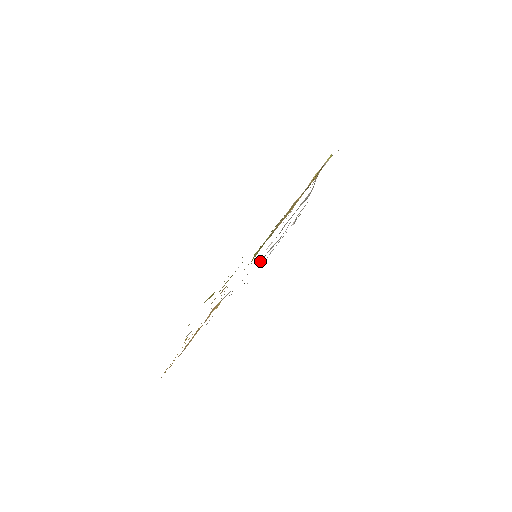
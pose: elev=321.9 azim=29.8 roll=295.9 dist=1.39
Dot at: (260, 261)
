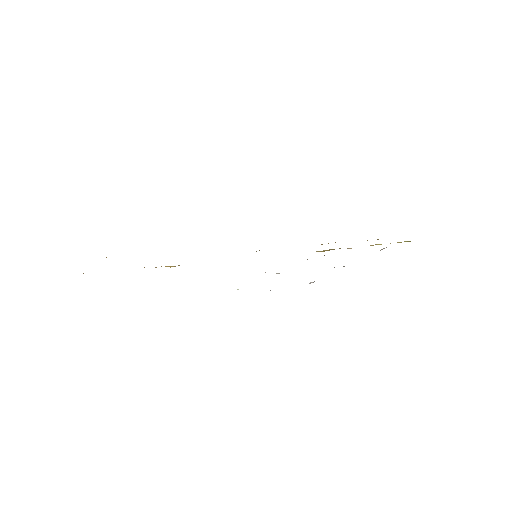
Dot at: occluded
